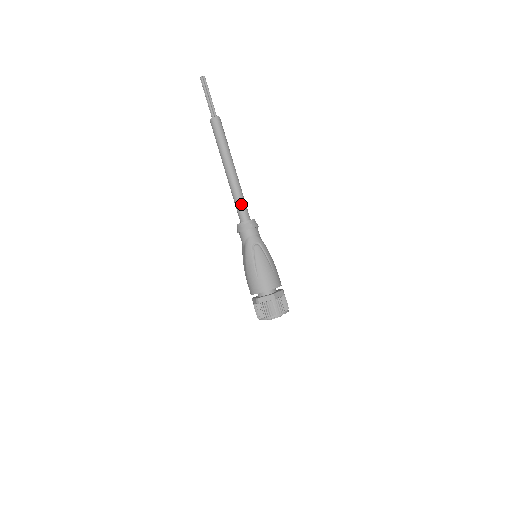
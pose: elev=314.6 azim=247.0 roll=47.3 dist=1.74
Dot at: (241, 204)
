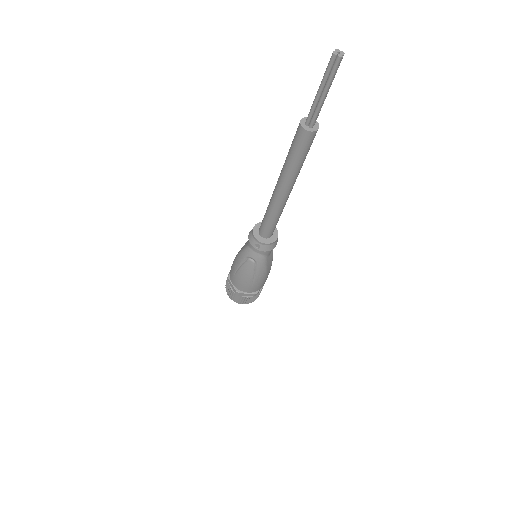
Dot at: (267, 223)
